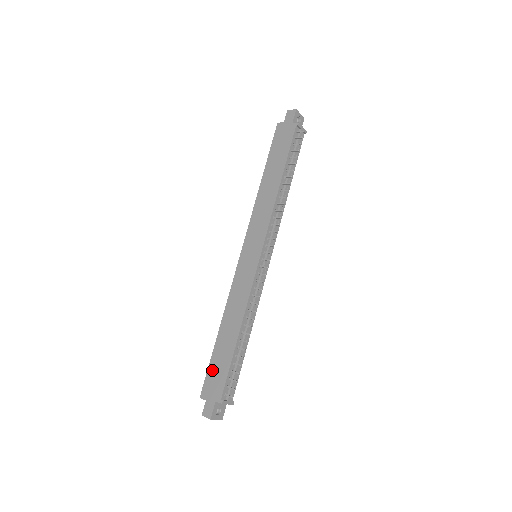
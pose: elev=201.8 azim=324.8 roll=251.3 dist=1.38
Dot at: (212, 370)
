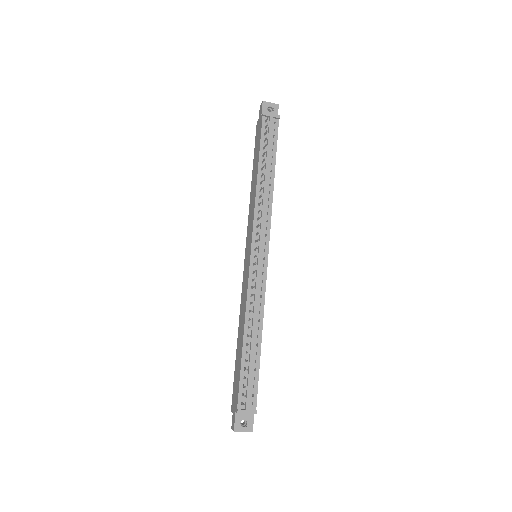
Dot at: (235, 381)
